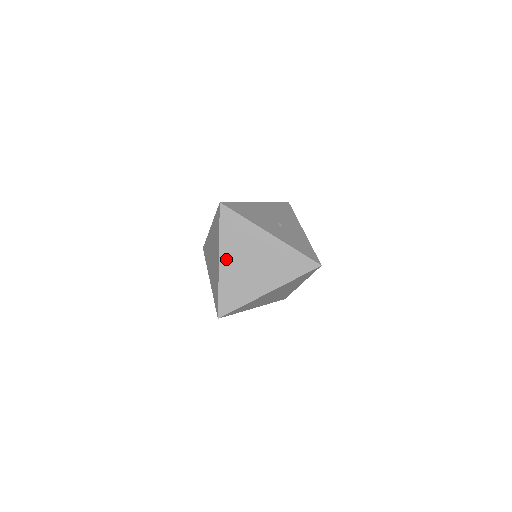
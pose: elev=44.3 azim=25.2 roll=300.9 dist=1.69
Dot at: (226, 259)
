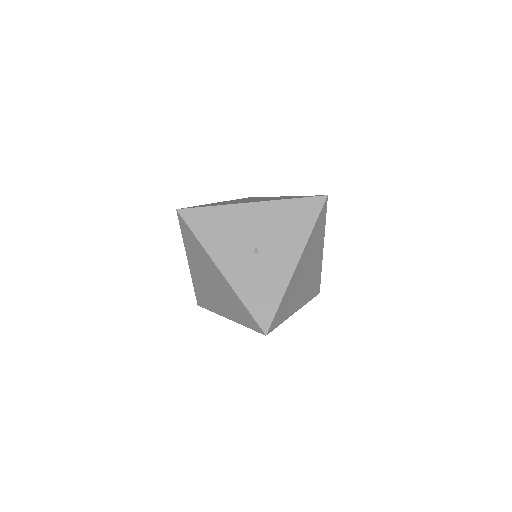
Dot at: (192, 265)
